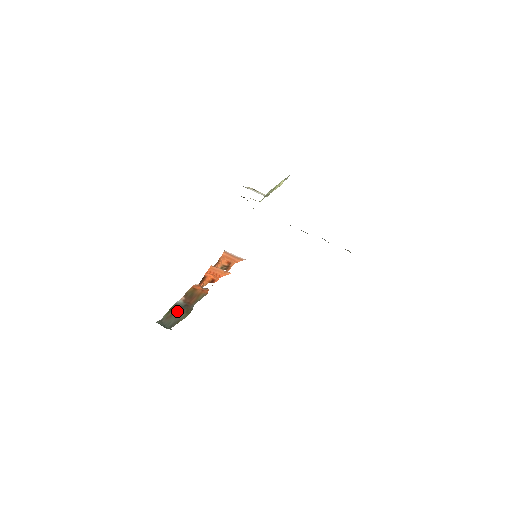
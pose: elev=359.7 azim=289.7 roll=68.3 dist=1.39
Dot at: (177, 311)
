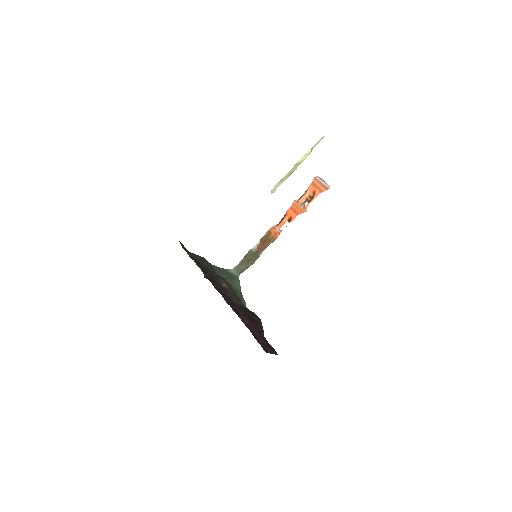
Dot at: (248, 258)
